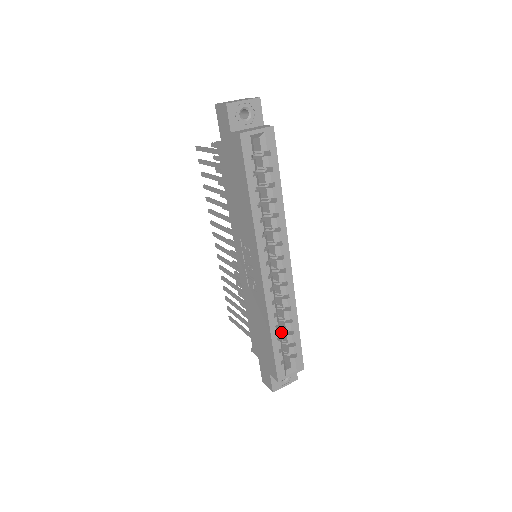
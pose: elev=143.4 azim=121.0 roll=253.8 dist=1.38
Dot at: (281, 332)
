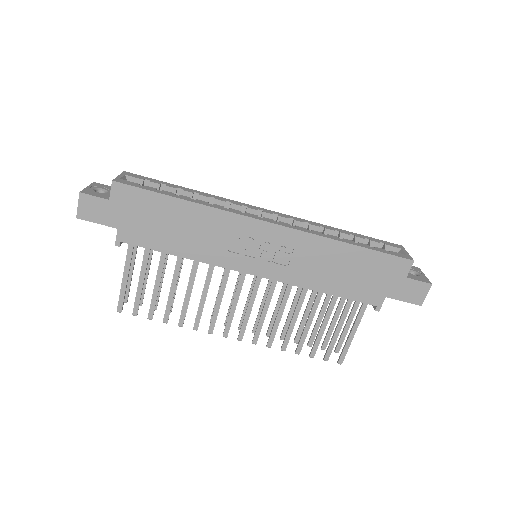
Dot at: occluded
